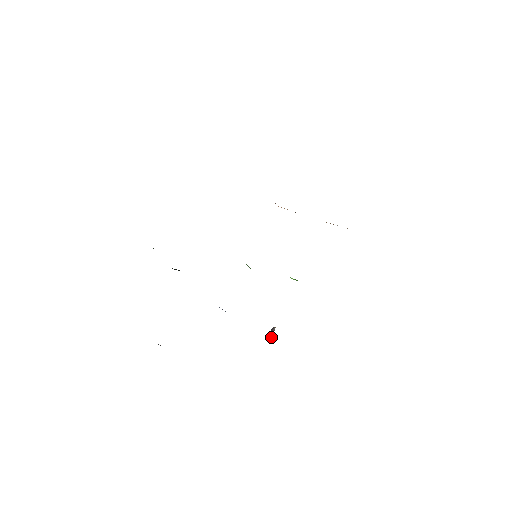
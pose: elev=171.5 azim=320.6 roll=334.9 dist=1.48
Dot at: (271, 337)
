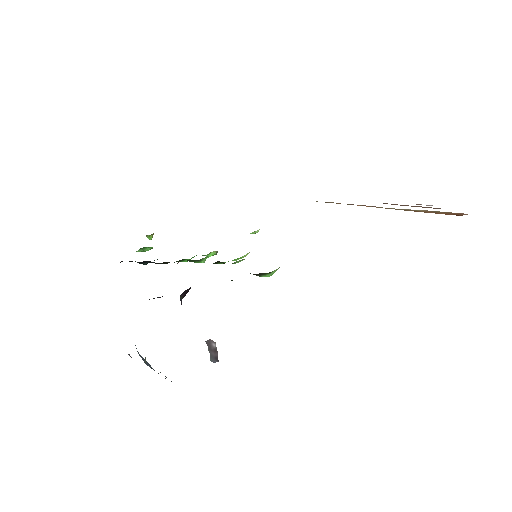
Dot at: (217, 360)
